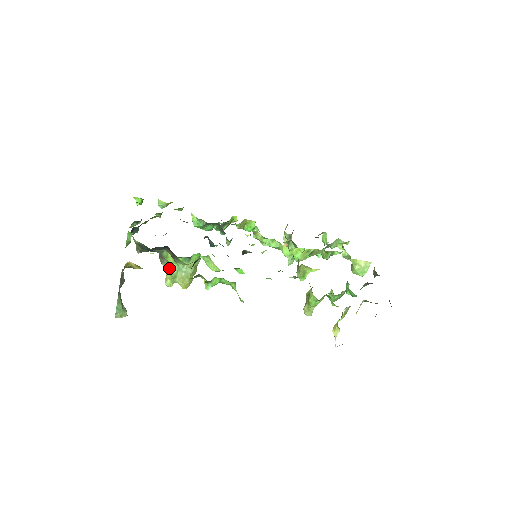
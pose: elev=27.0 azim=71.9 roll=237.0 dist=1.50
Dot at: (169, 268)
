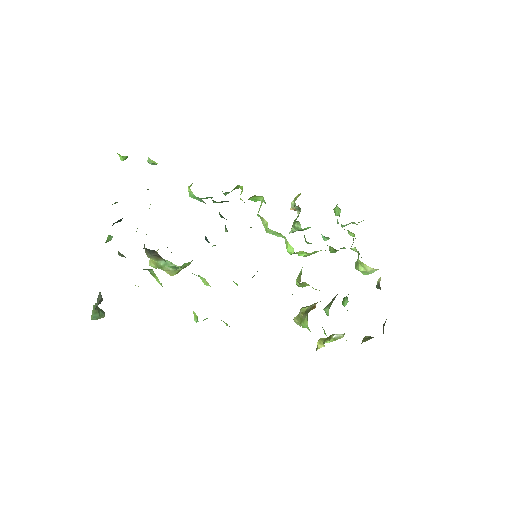
Dot at: (155, 260)
